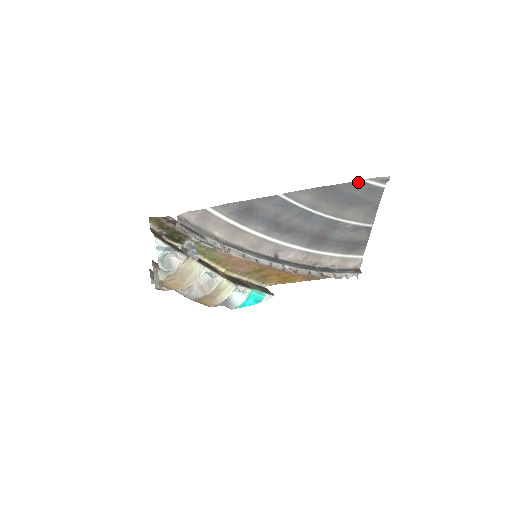
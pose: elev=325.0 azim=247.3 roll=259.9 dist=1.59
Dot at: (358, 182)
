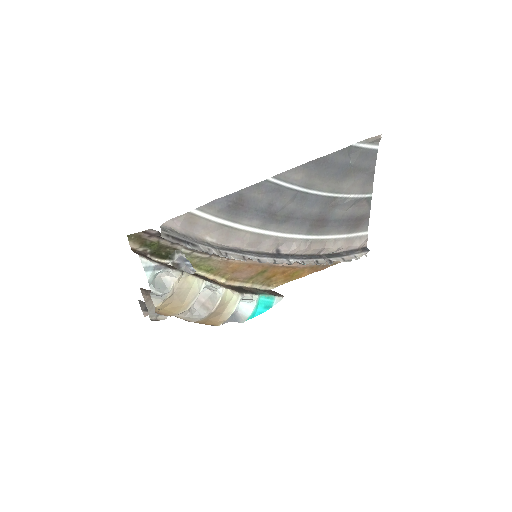
Dot at: (349, 148)
